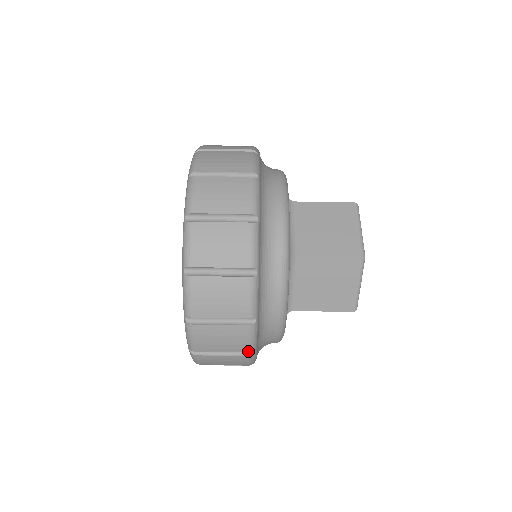
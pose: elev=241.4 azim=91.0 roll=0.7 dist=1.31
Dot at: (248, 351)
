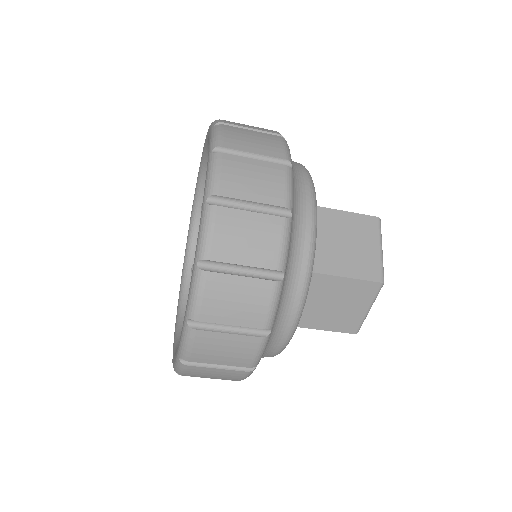
Dot at: occluded
